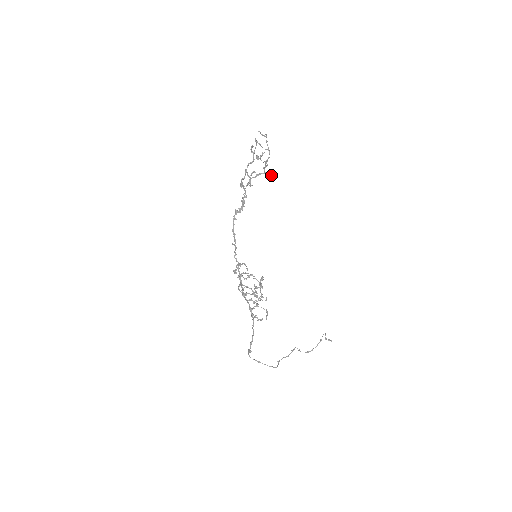
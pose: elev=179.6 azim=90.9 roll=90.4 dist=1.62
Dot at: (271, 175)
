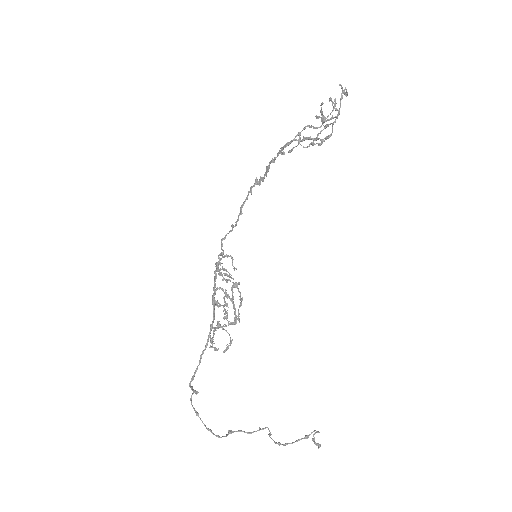
Dot at: (322, 142)
